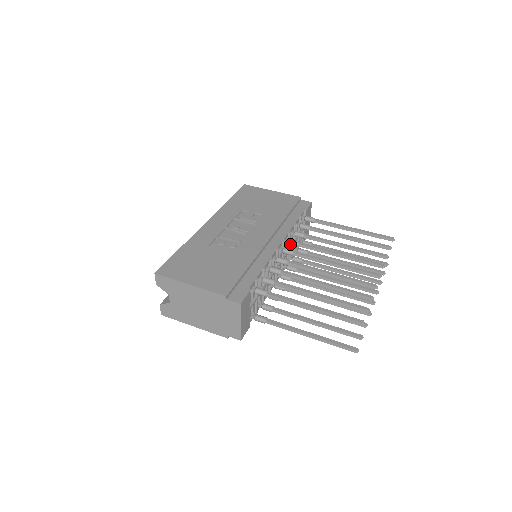
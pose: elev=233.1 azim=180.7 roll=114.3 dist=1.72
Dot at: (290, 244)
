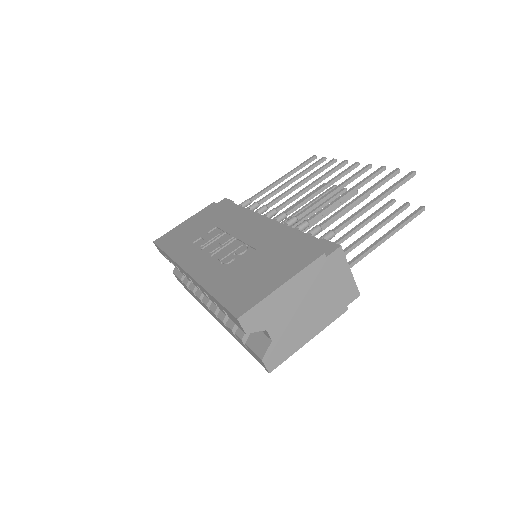
Dot at: (270, 217)
